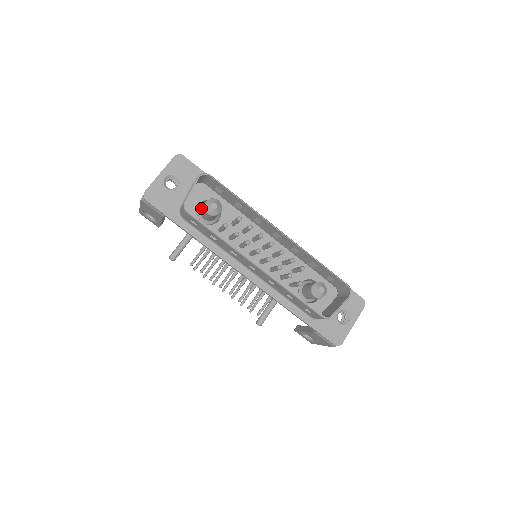
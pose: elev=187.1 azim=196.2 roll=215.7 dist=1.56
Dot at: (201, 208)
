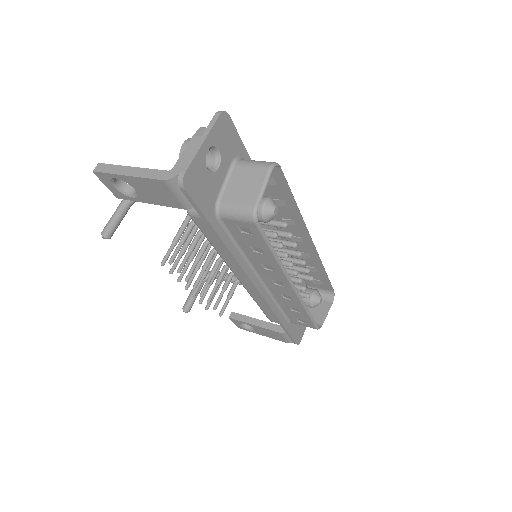
Dot at: occluded
